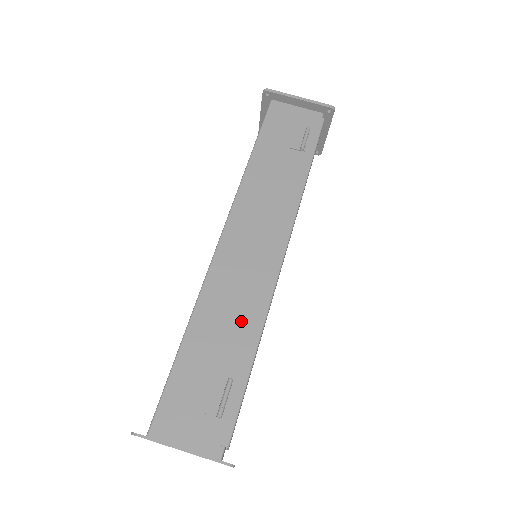
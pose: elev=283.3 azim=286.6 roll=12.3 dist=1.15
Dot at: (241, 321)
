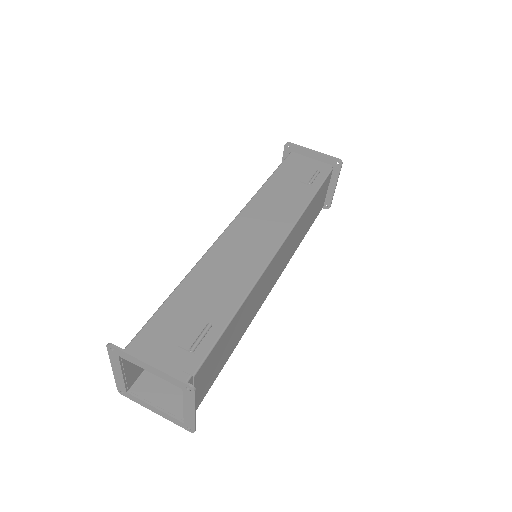
Dot at: (230, 286)
